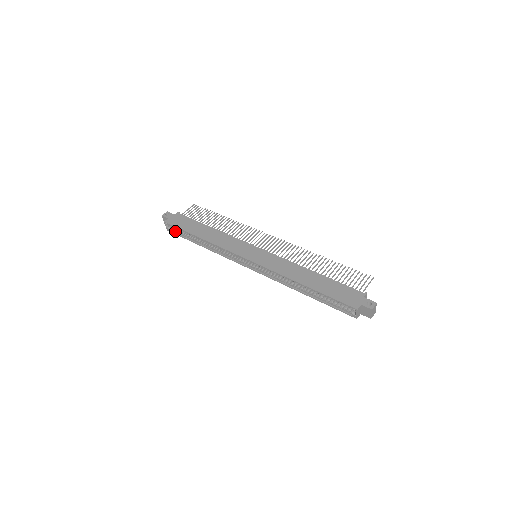
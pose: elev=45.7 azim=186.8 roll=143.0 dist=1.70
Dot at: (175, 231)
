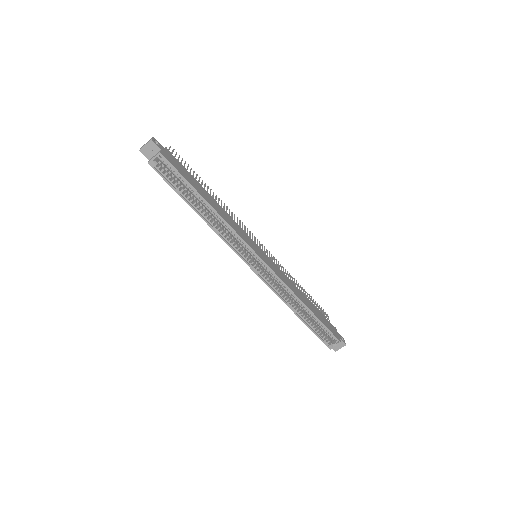
Dot at: (162, 172)
